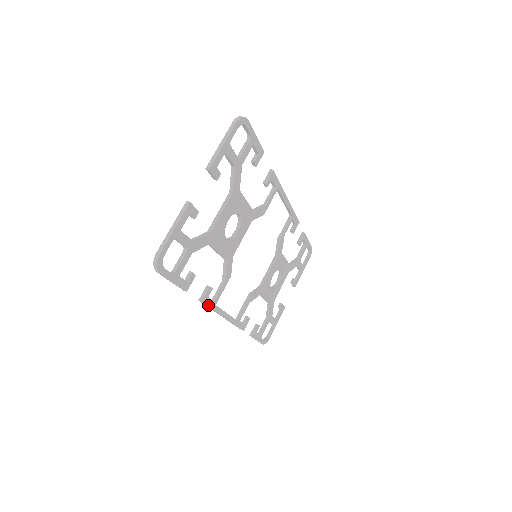
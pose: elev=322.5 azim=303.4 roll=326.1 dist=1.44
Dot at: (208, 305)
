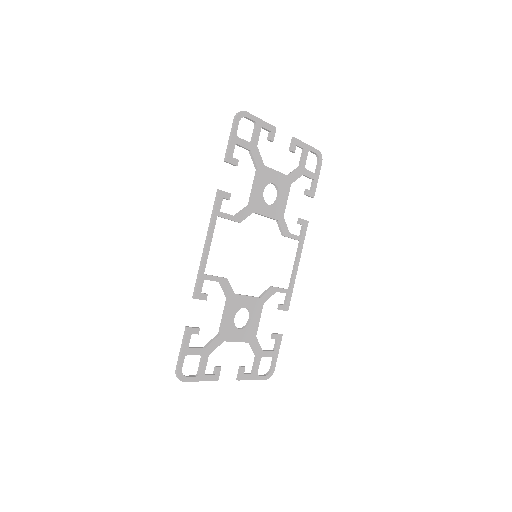
Dot at: (217, 203)
